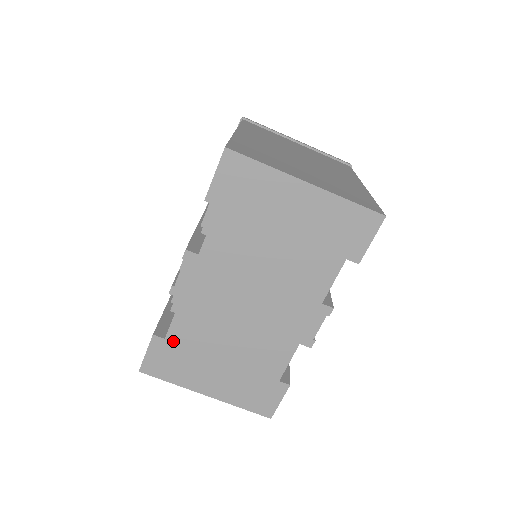
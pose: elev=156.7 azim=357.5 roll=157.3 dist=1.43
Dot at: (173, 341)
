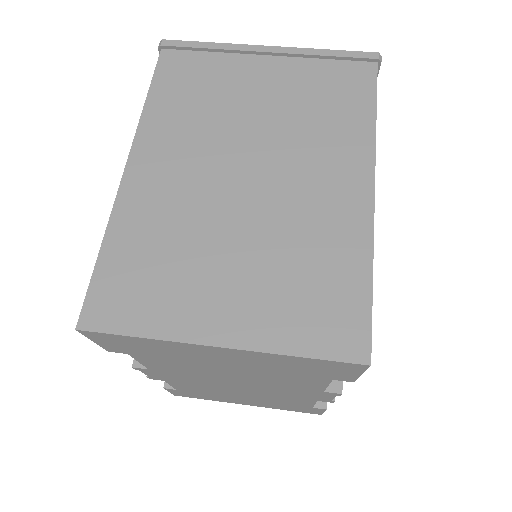
Dot at: (185, 391)
